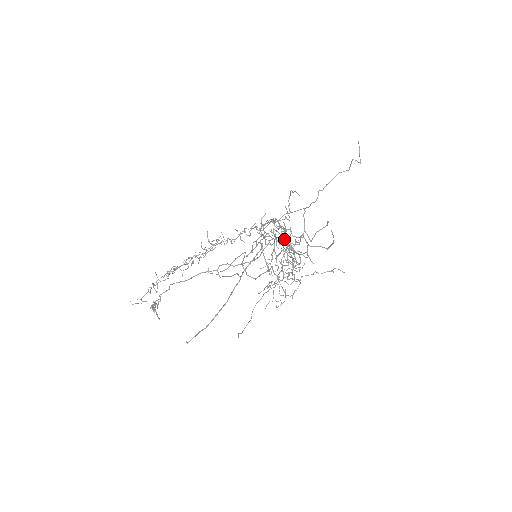
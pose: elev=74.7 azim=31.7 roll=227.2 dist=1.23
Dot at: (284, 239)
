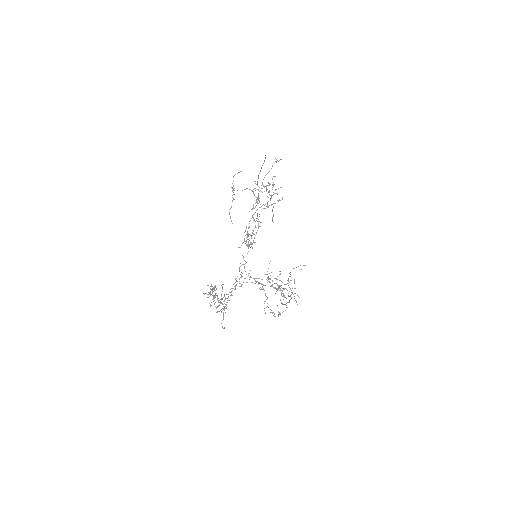
Dot at: (262, 184)
